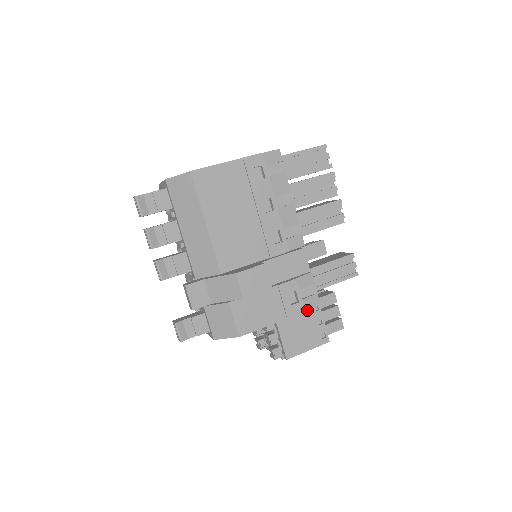
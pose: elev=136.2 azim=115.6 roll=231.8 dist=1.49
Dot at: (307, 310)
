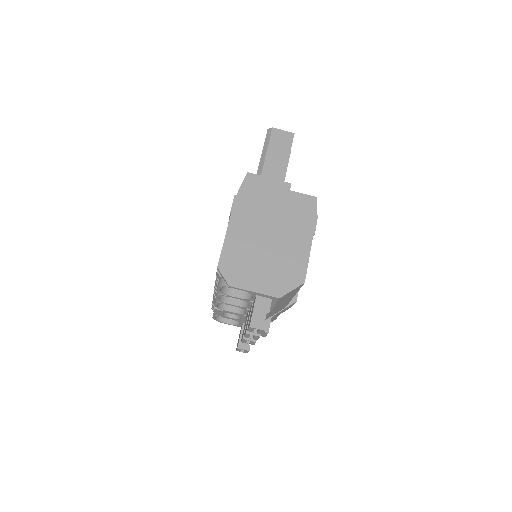
Dot at: occluded
